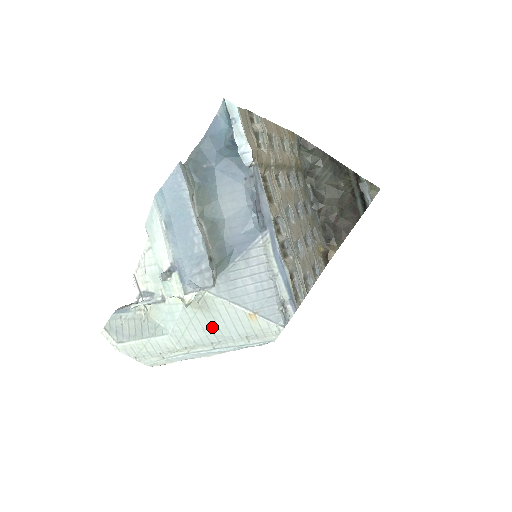
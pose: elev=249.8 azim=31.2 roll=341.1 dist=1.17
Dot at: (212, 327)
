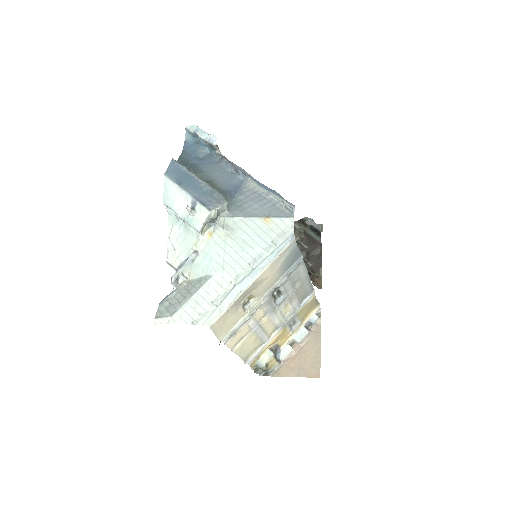
Dot at: (243, 247)
